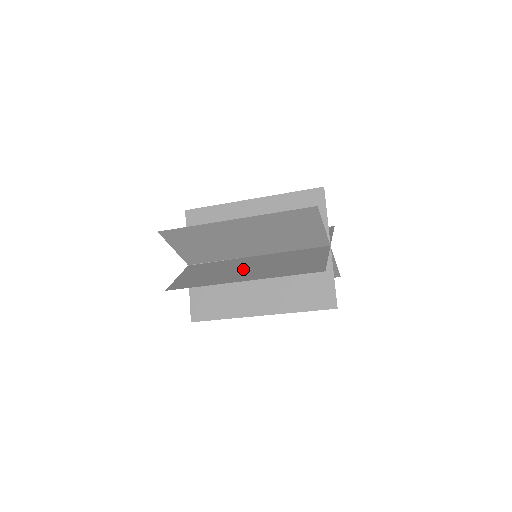
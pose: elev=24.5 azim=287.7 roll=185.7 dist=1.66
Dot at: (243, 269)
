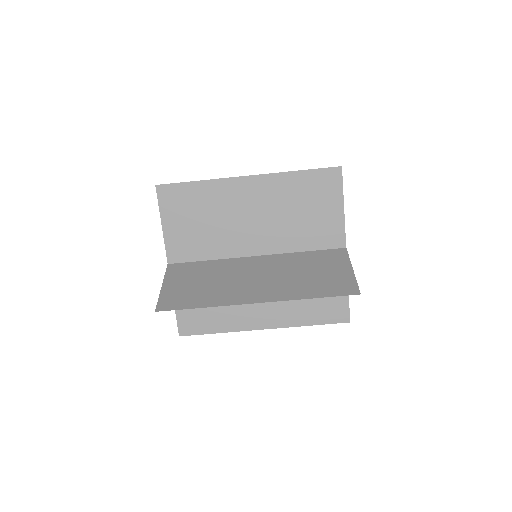
Dot at: occluded
